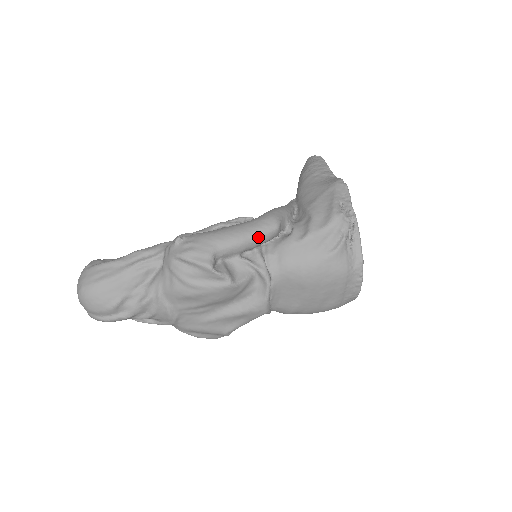
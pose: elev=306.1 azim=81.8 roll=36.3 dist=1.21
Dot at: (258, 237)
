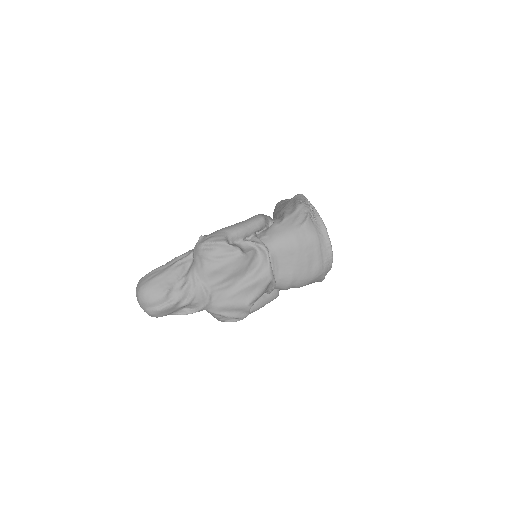
Dot at: (252, 225)
